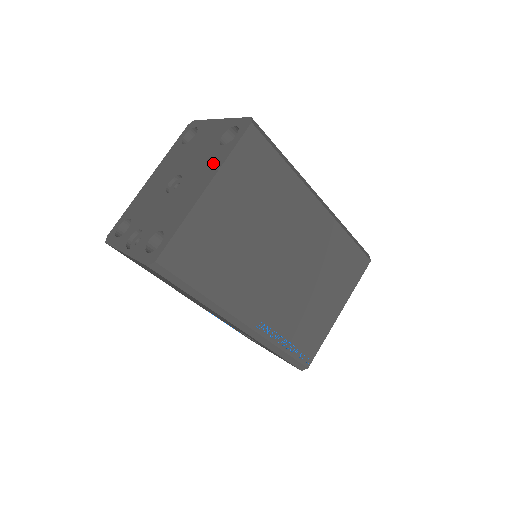
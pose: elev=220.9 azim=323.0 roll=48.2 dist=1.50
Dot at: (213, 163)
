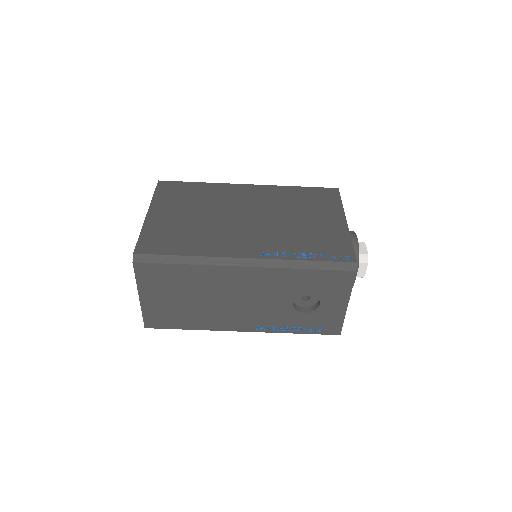
Dot at: occluded
